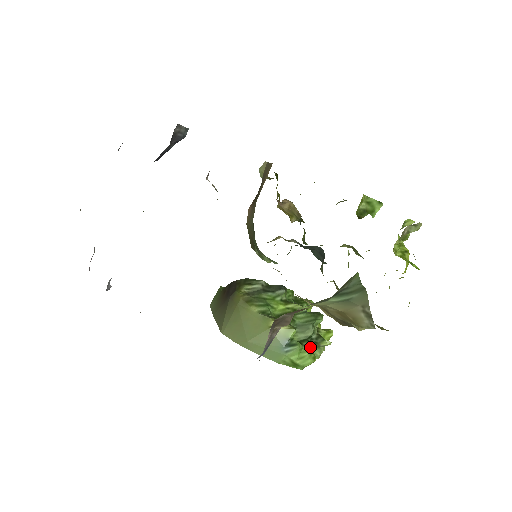
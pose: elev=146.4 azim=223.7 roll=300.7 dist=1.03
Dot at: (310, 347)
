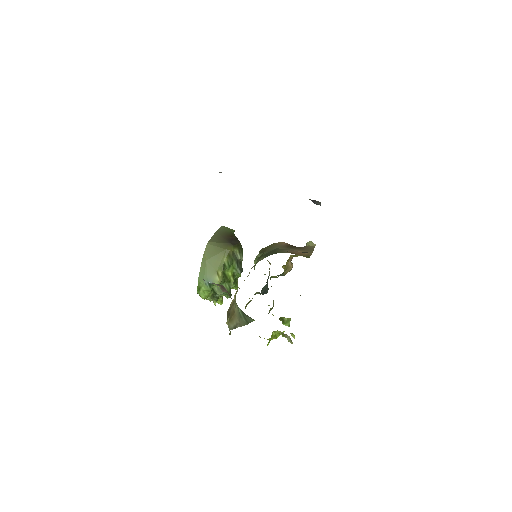
Dot at: (211, 295)
